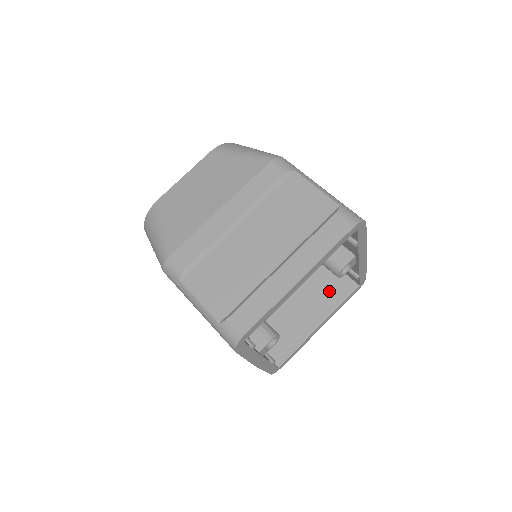
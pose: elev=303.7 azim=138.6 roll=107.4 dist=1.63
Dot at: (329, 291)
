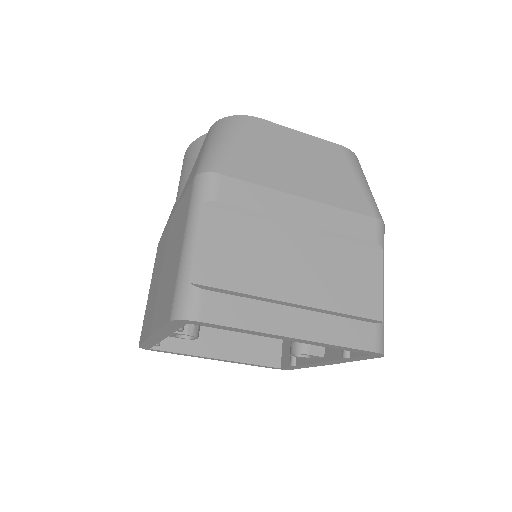
Dot at: (257, 343)
